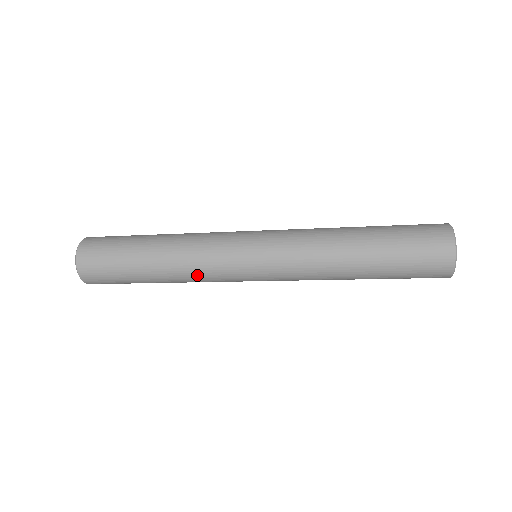
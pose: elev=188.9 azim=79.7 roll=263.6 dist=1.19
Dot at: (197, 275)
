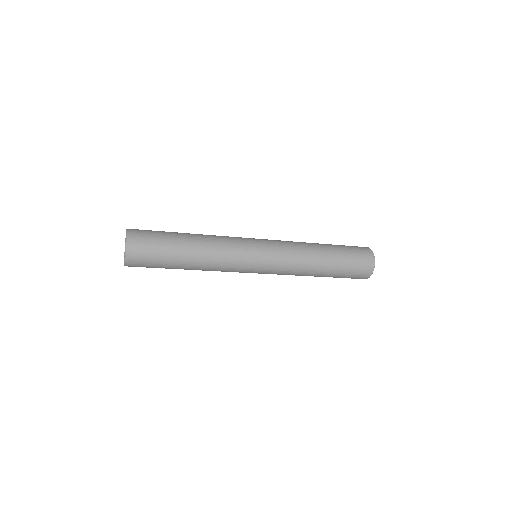
Dot at: (219, 269)
